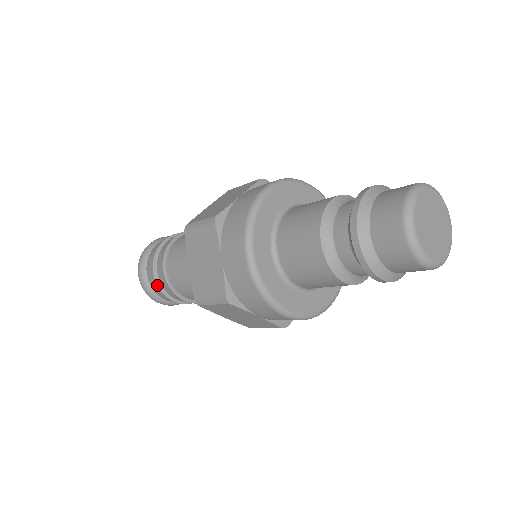
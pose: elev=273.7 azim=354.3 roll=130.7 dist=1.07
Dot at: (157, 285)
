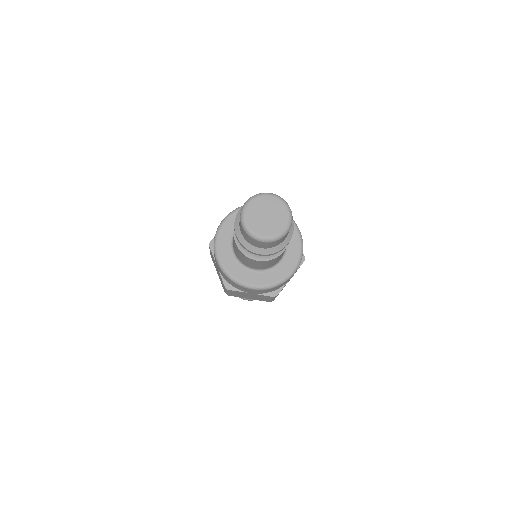
Dot at: occluded
